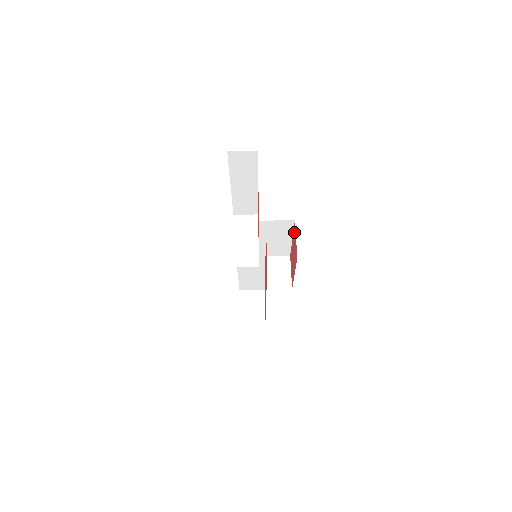
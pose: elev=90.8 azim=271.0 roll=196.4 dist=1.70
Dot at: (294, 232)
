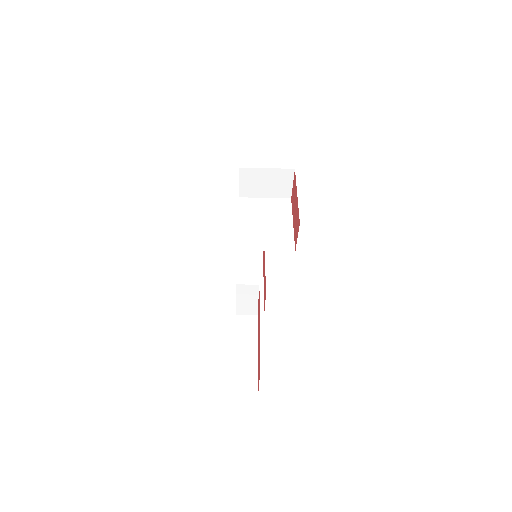
Dot at: (298, 220)
